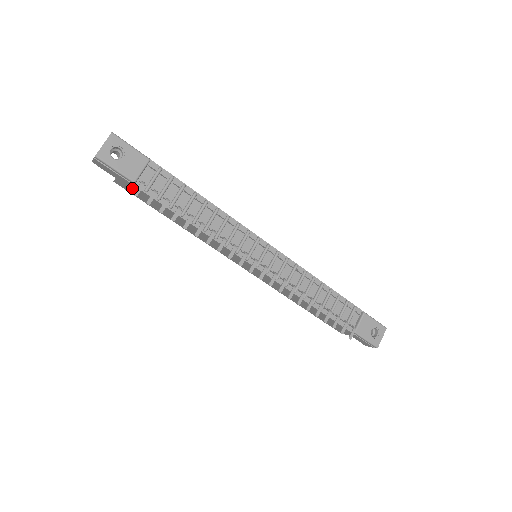
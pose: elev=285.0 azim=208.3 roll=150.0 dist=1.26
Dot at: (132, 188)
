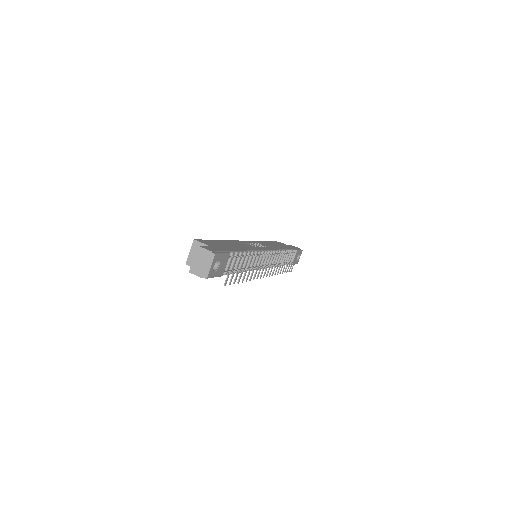
Dot at: occluded
